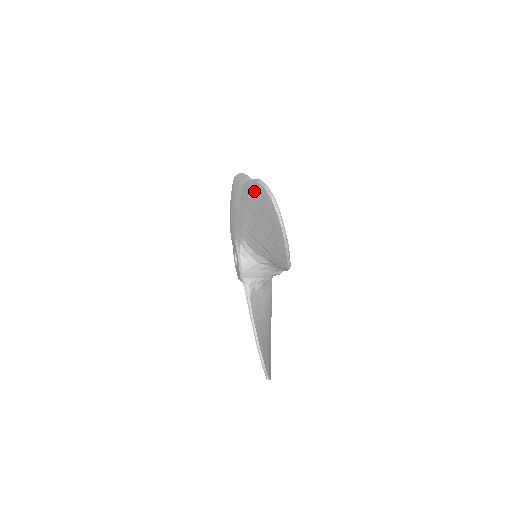
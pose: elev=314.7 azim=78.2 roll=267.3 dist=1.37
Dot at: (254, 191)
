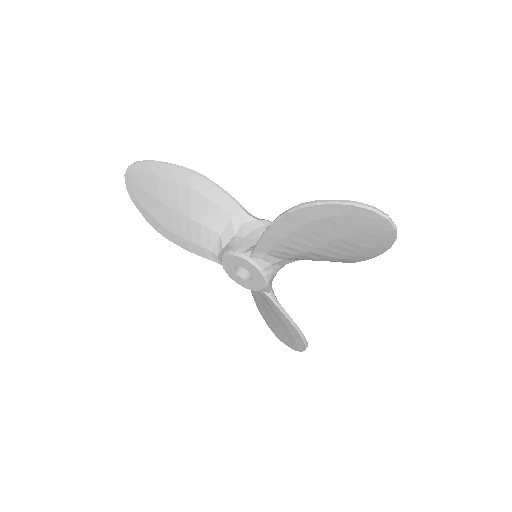
Dot at: (336, 214)
